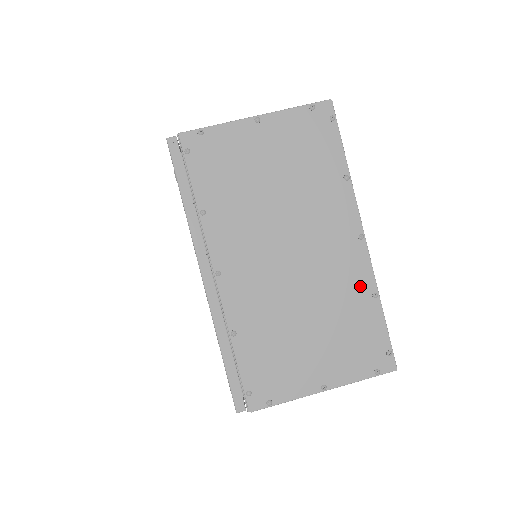
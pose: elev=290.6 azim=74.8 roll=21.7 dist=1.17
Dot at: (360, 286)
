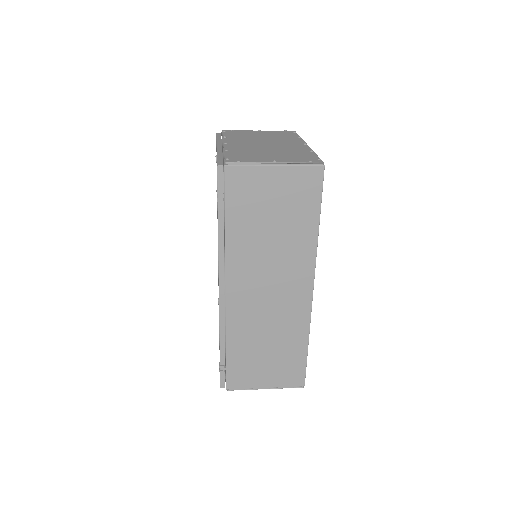
Dot at: (303, 150)
